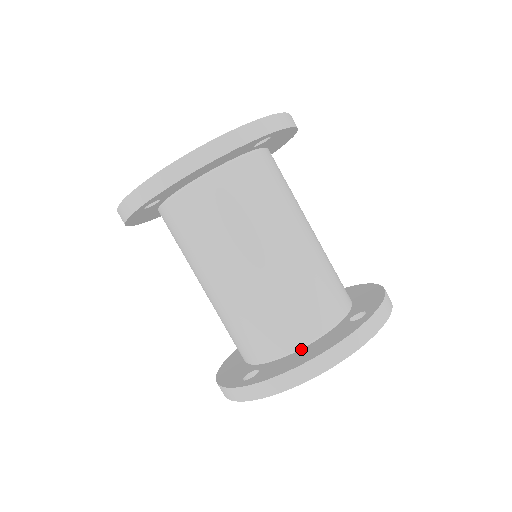
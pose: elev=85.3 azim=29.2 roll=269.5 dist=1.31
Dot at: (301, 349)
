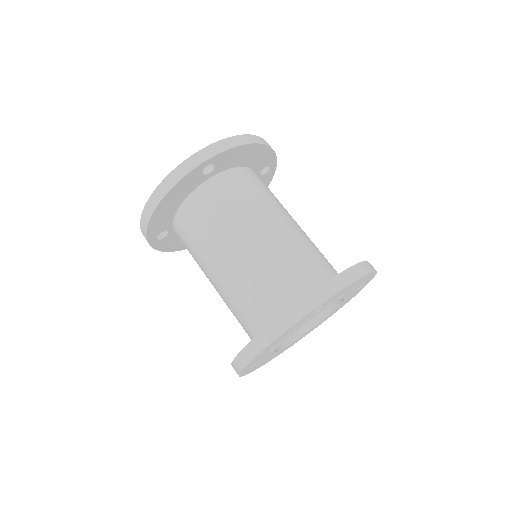
Dot at: occluded
